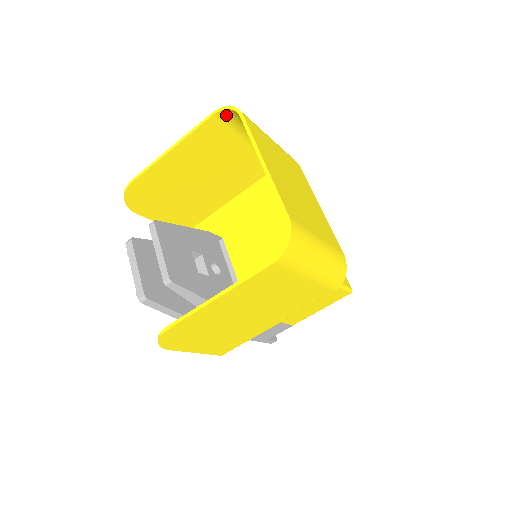
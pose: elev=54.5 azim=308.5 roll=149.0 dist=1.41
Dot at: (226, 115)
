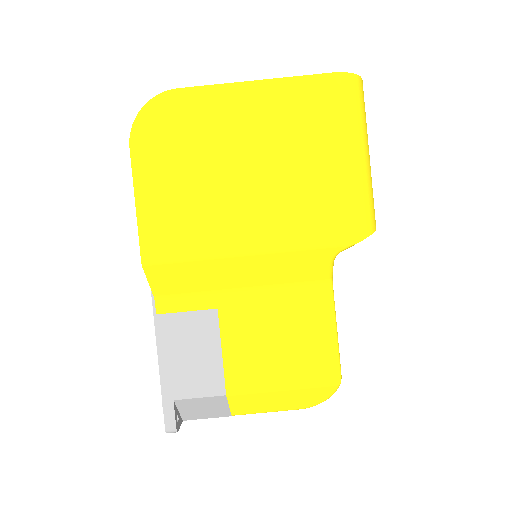
Dot at: occluded
